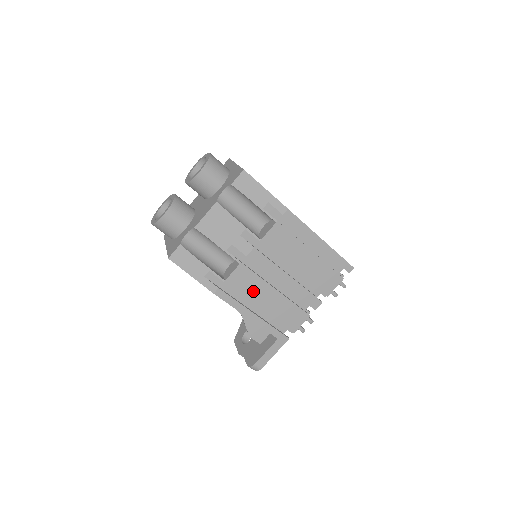
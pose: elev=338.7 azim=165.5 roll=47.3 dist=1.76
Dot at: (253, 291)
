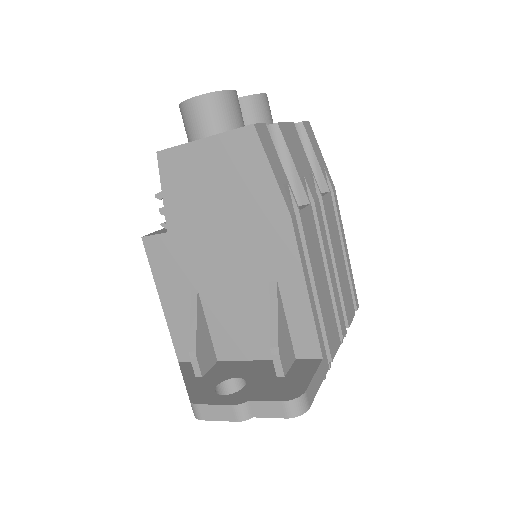
Dot at: (314, 254)
